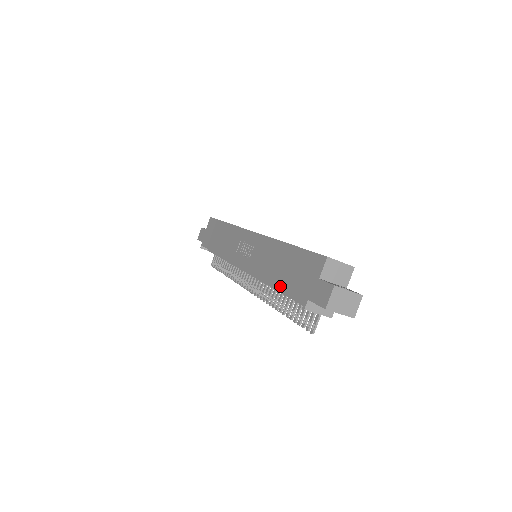
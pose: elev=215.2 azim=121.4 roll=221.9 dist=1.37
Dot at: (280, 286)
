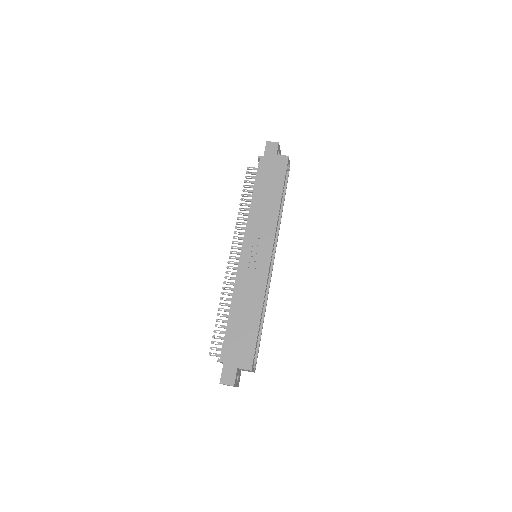
Dot at: (230, 324)
